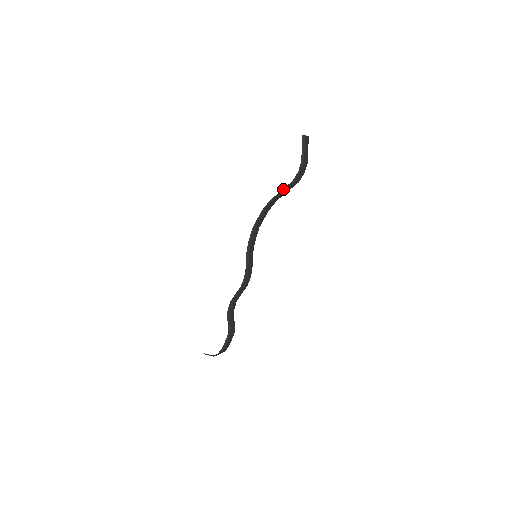
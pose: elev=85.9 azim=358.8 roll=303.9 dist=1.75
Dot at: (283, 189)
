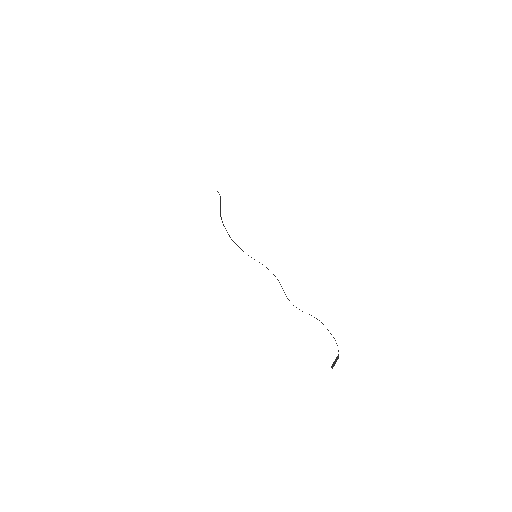
Dot at: (220, 205)
